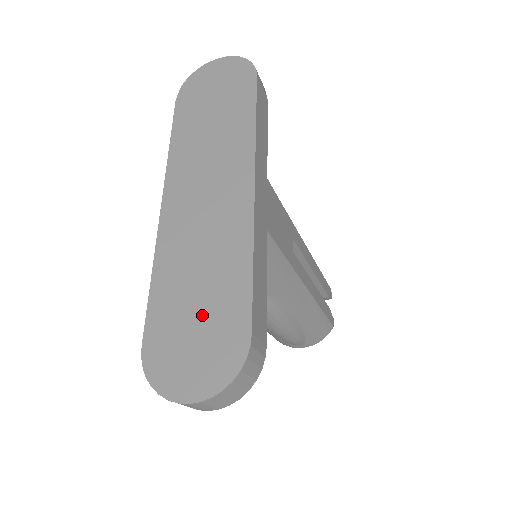
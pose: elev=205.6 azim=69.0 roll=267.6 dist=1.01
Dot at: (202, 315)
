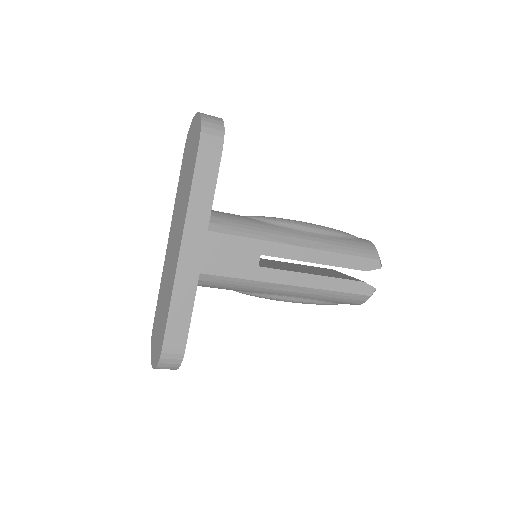
Dot at: (160, 323)
